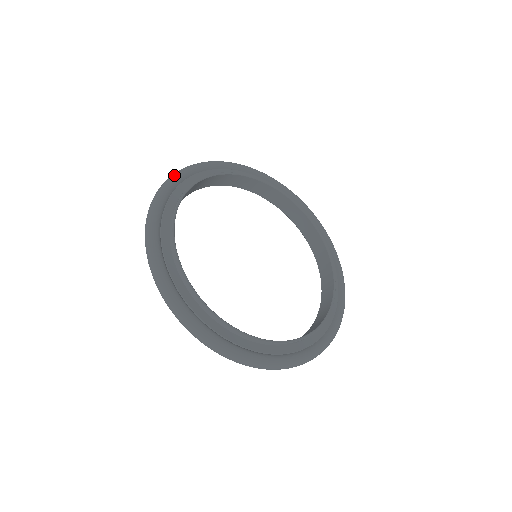
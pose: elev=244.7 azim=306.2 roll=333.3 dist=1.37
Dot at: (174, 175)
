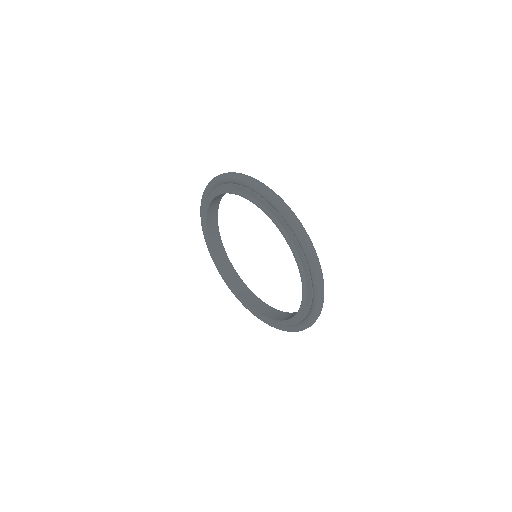
Dot at: occluded
